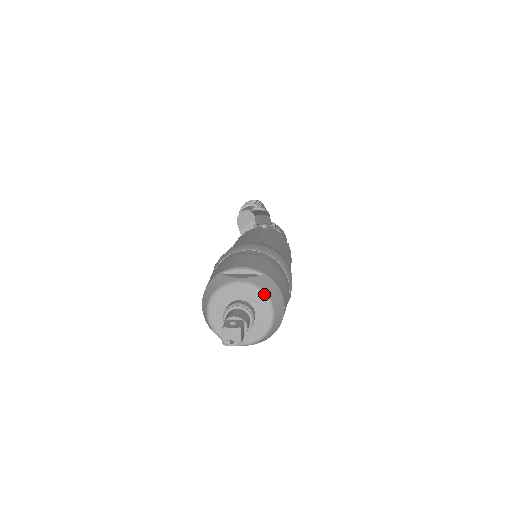
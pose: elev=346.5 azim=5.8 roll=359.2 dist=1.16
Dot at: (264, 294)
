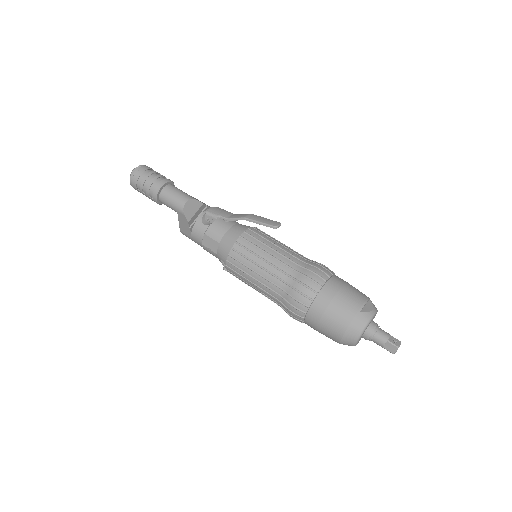
Dot at: (377, 311)
